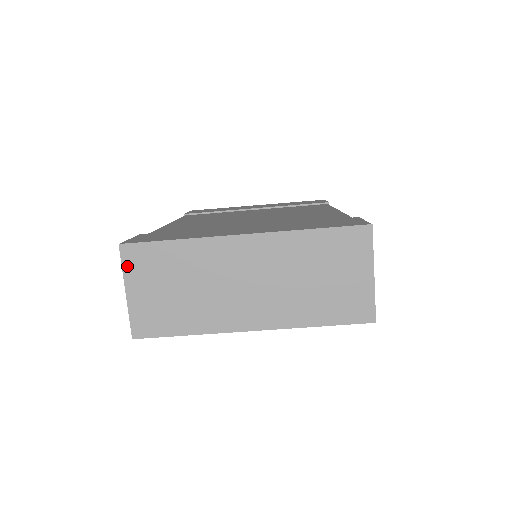
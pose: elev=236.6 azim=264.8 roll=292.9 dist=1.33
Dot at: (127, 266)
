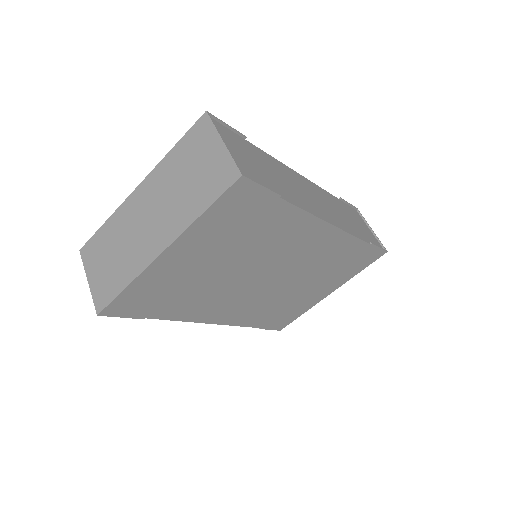
Dot at: (85, 262)
